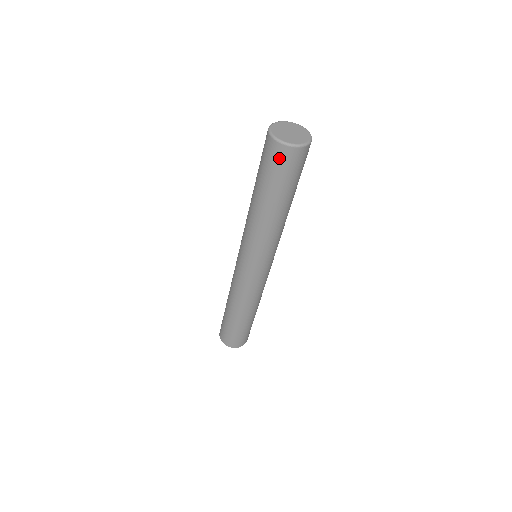
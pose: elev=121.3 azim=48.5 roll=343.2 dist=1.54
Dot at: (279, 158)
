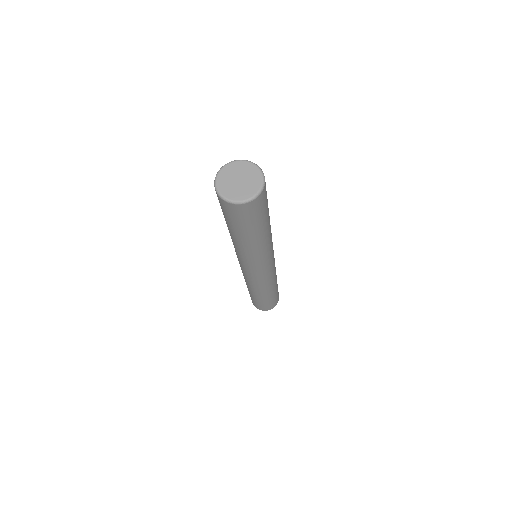
Dot at: (237, 212)
